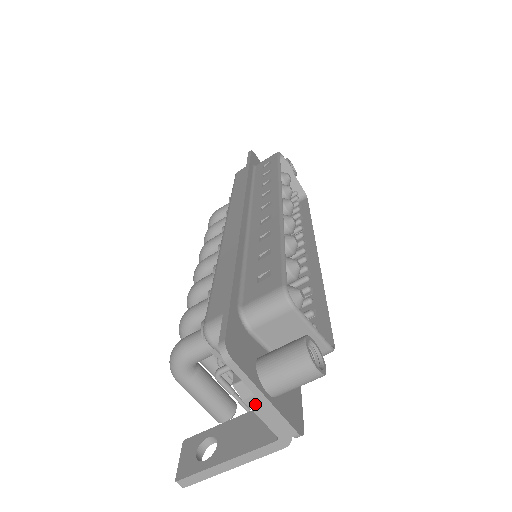
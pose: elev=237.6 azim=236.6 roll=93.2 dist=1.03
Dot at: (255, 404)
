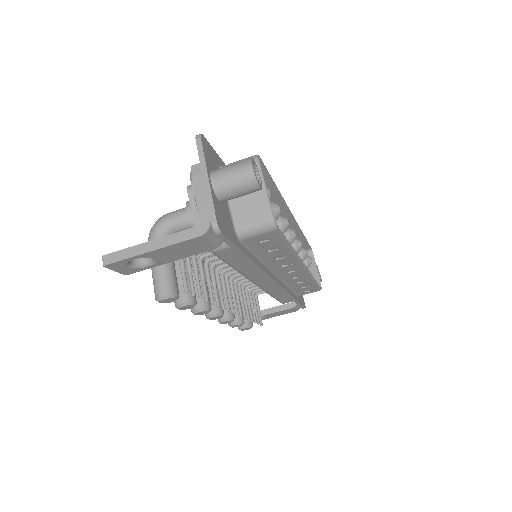
Dot at: (198, 183)
